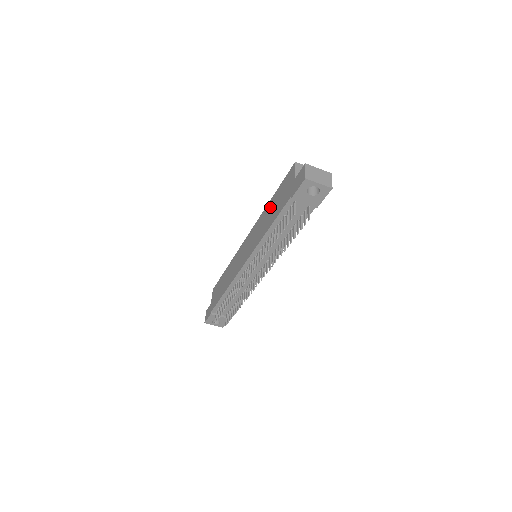
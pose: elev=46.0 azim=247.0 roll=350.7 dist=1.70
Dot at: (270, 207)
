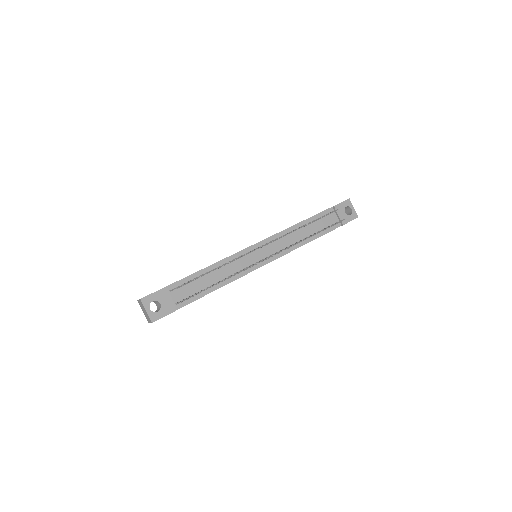
Dot at: occluded
